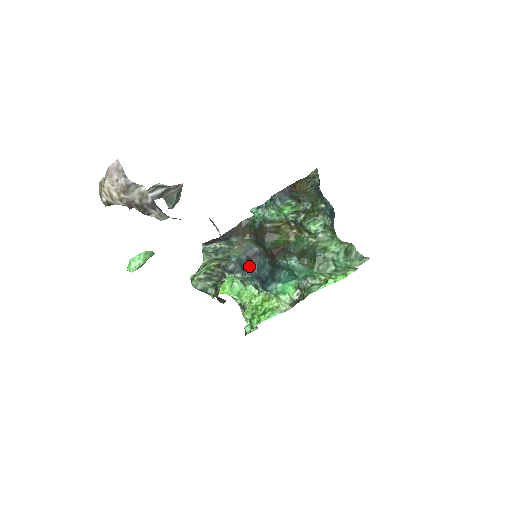
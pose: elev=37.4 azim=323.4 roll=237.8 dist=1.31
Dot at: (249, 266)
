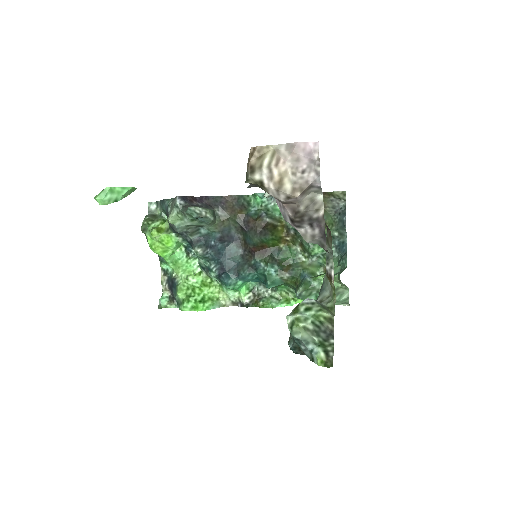
Dot at: (217, 247)
